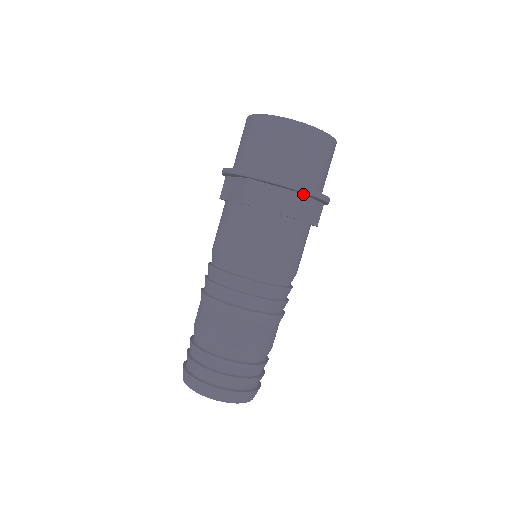
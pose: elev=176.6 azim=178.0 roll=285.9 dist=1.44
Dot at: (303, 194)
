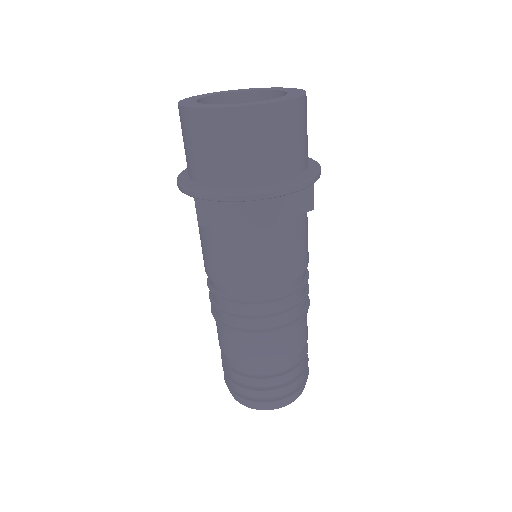
Dot at: (263, 198)
